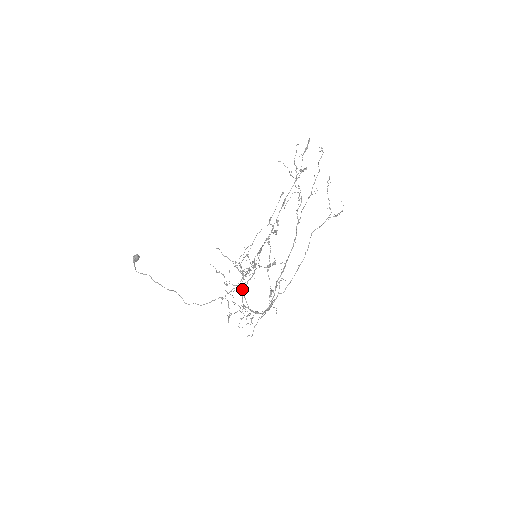
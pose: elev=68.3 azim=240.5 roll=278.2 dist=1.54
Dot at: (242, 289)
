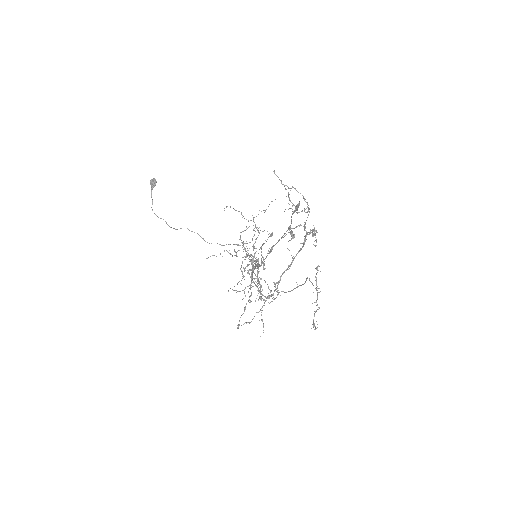
Dot at: (253, 257)
